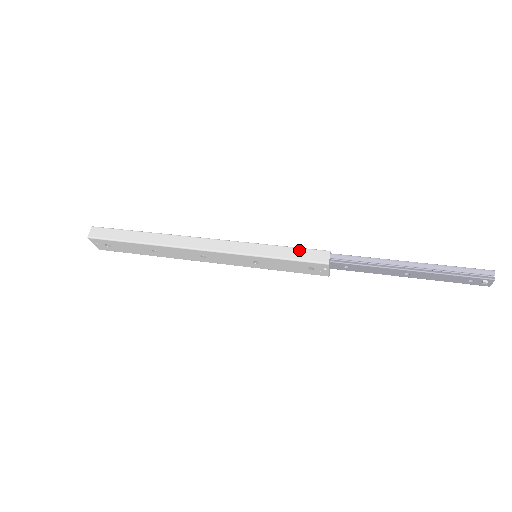
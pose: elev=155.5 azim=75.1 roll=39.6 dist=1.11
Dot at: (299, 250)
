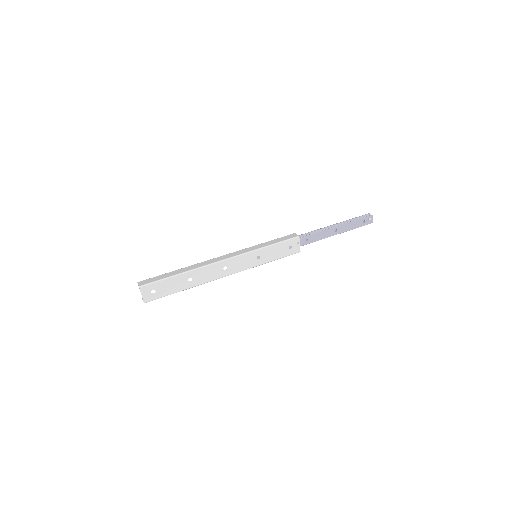
Dot at: (279, 238)
